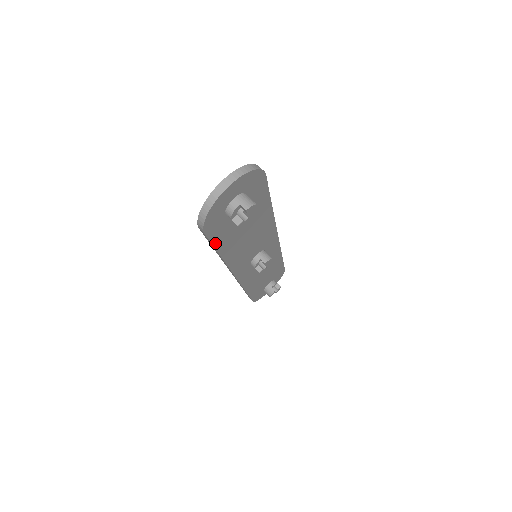
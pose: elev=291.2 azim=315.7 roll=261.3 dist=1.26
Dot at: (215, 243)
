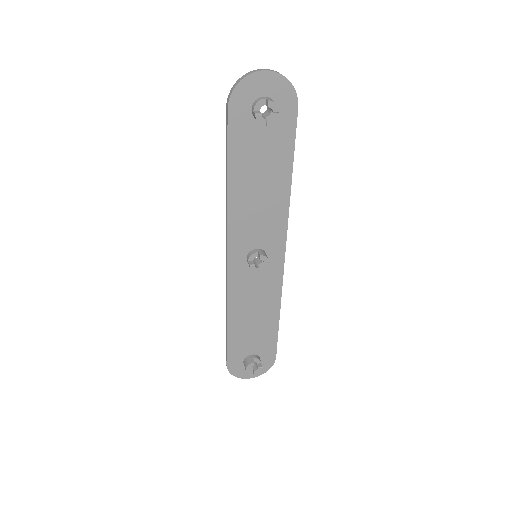
Dot at: (230, 144)
